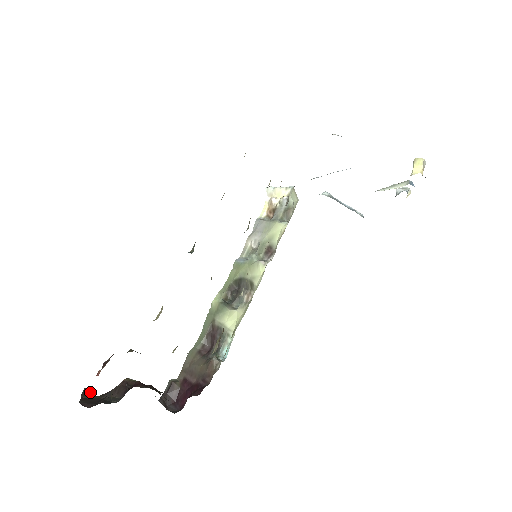
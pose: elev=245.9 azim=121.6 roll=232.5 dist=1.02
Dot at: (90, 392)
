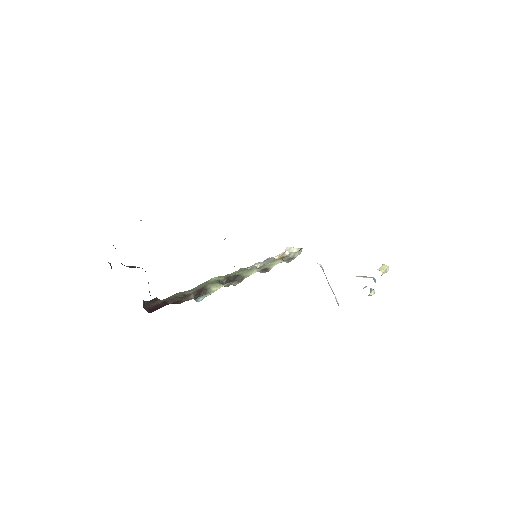
Dot at: occluded
